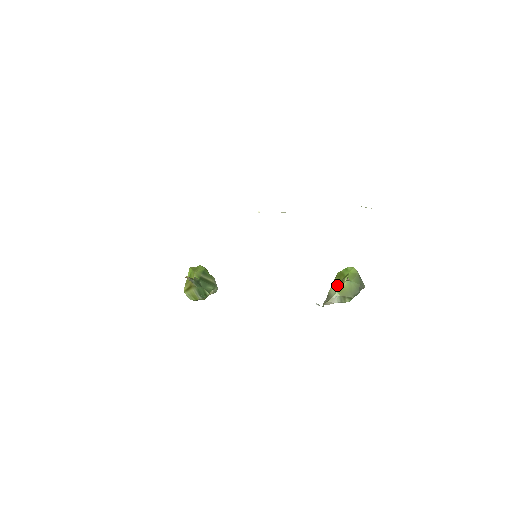
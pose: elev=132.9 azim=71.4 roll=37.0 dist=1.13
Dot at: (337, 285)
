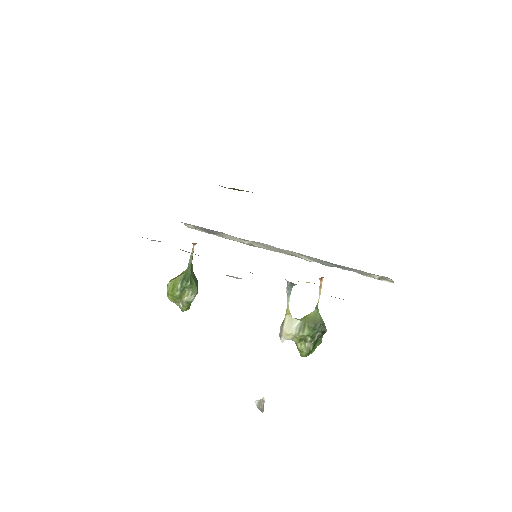
Dot at: occluded
